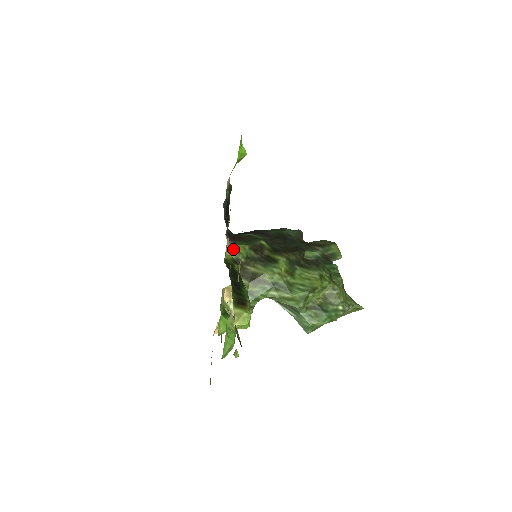
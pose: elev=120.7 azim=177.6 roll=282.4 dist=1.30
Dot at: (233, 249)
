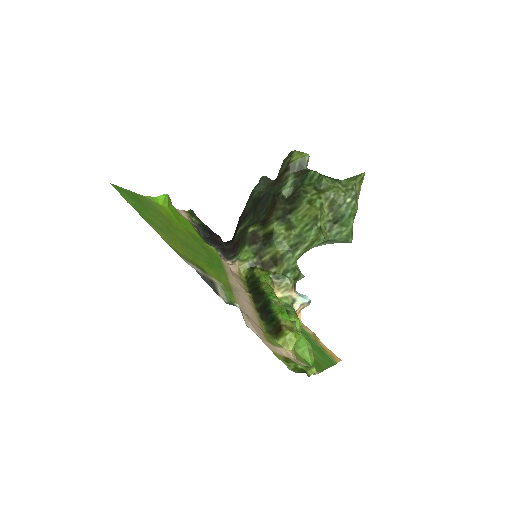
Dot at: (241, 263)
